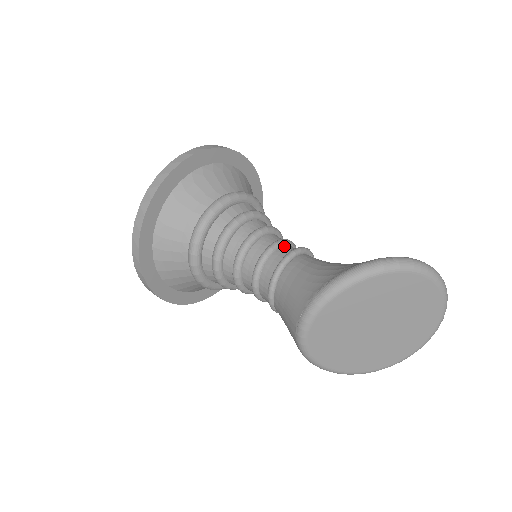
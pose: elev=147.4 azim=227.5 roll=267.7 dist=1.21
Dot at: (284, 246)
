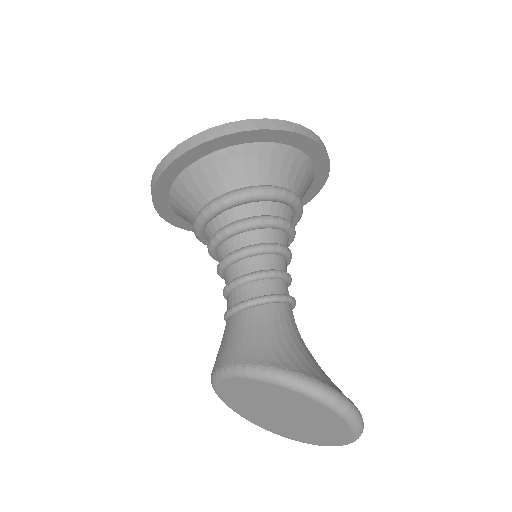
Dot at: (278, 280)
